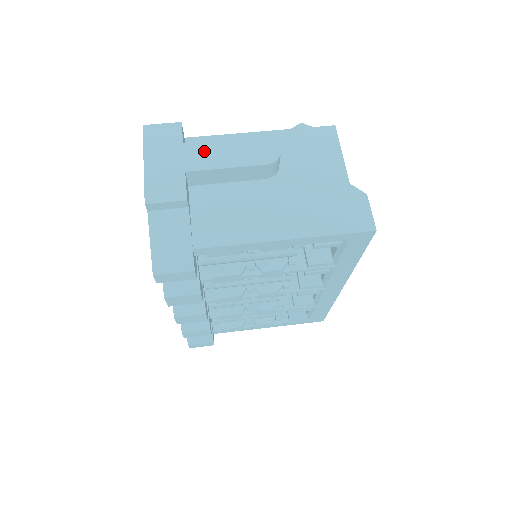
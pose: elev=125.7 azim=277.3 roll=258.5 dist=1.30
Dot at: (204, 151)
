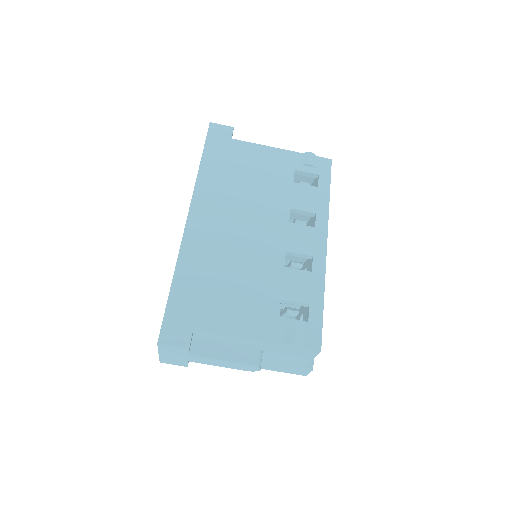
Dot at: (204, 360)
